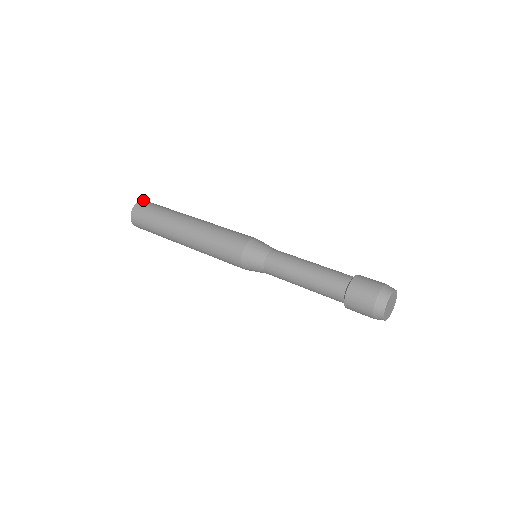
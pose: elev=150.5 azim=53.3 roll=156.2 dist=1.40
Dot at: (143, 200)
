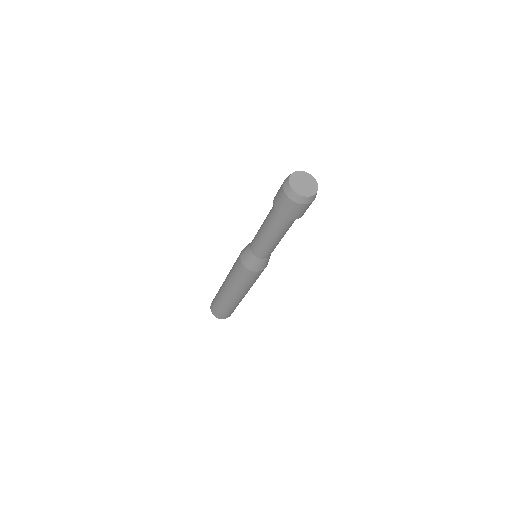
Dot at: occluded
